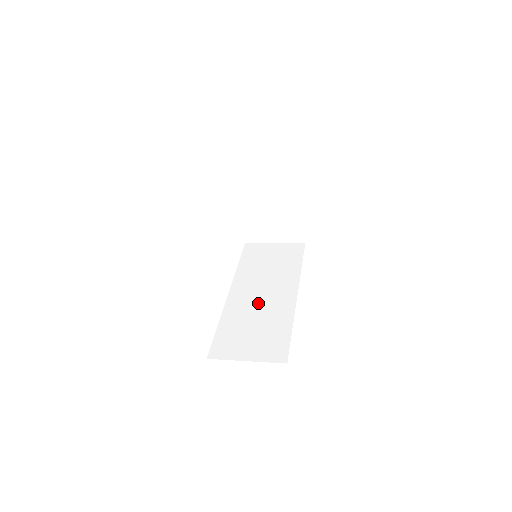
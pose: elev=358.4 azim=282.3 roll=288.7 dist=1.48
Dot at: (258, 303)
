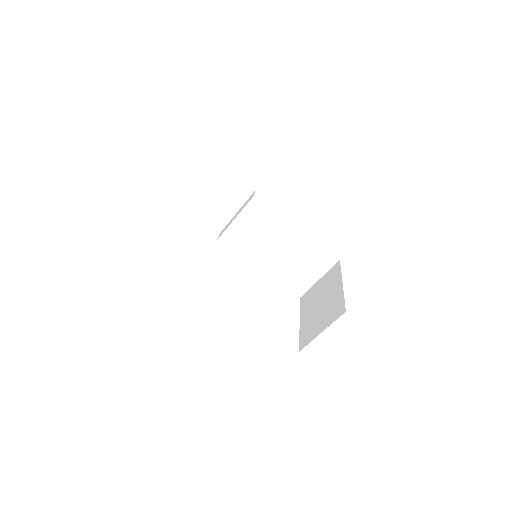
Dot at: occluded
